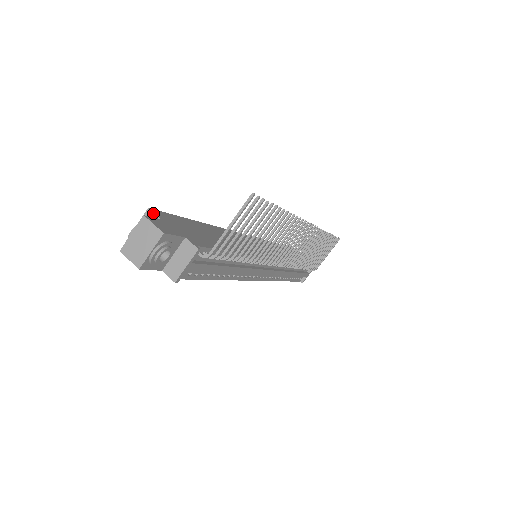
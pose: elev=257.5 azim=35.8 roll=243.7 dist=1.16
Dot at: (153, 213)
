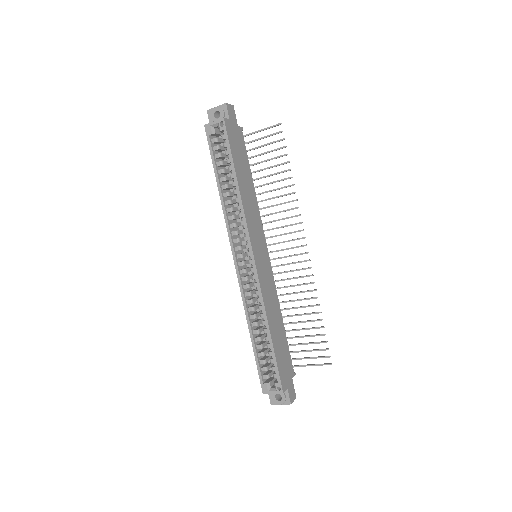
Dot at: occluded
